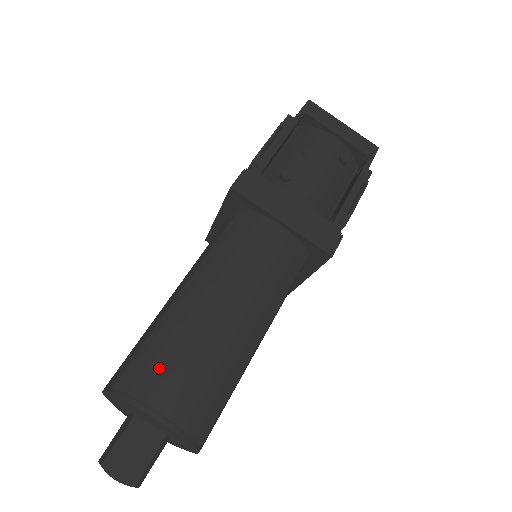
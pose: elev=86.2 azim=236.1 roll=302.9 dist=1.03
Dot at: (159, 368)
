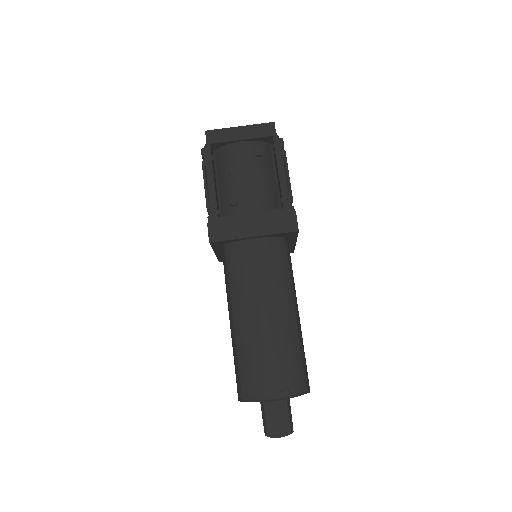
Dot at: (256, 375)
